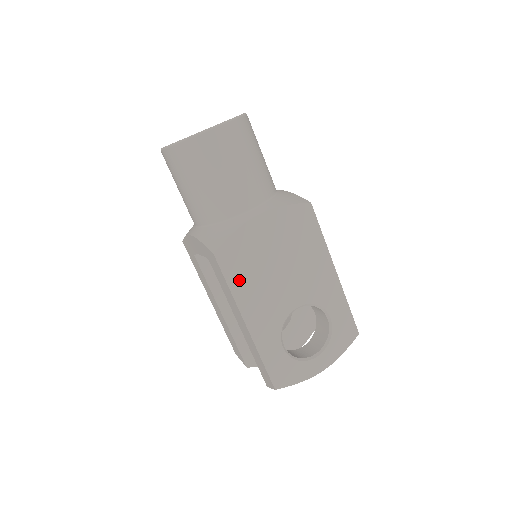
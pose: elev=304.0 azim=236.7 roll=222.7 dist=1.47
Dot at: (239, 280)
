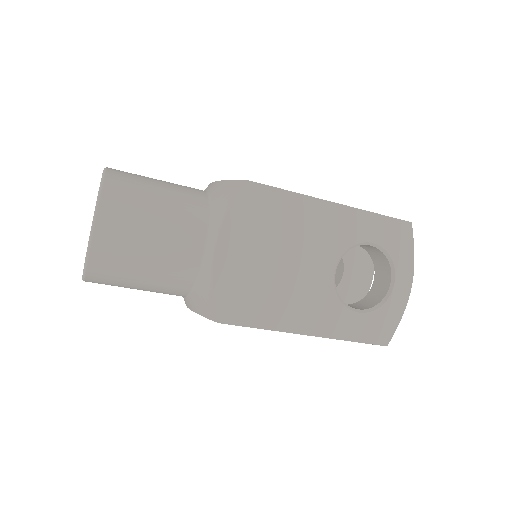
Dot at: (262, 314)
